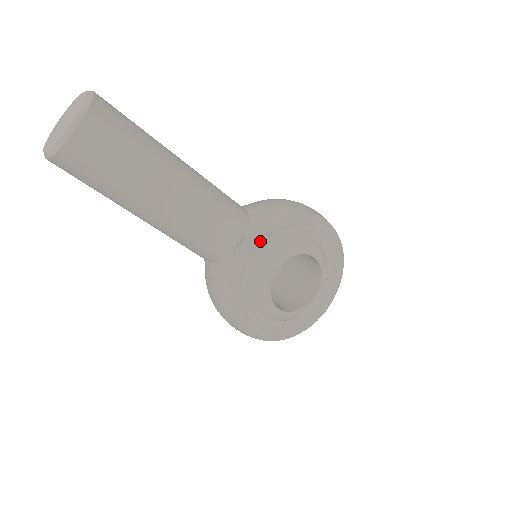
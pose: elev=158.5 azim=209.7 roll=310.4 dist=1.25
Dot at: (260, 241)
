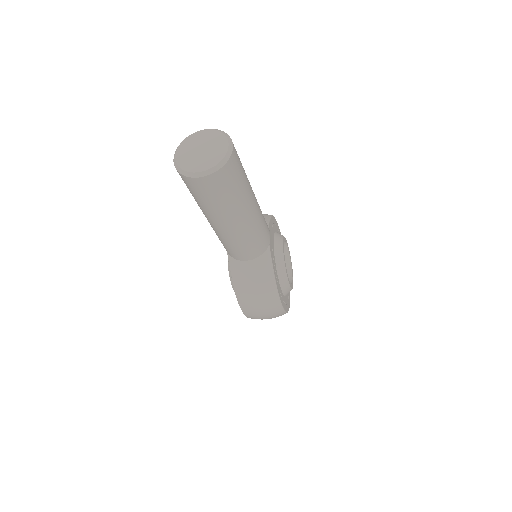
Dot at: (271, 235)
